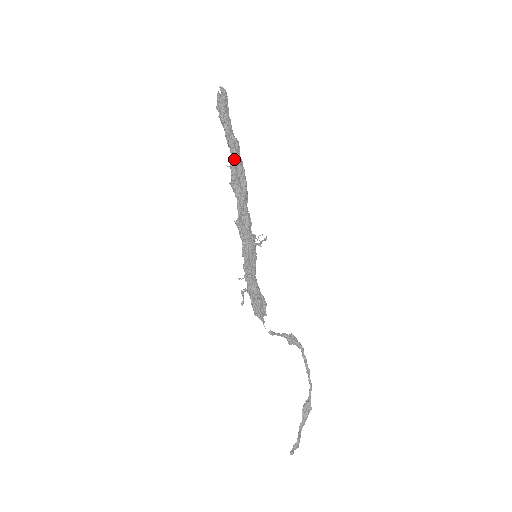
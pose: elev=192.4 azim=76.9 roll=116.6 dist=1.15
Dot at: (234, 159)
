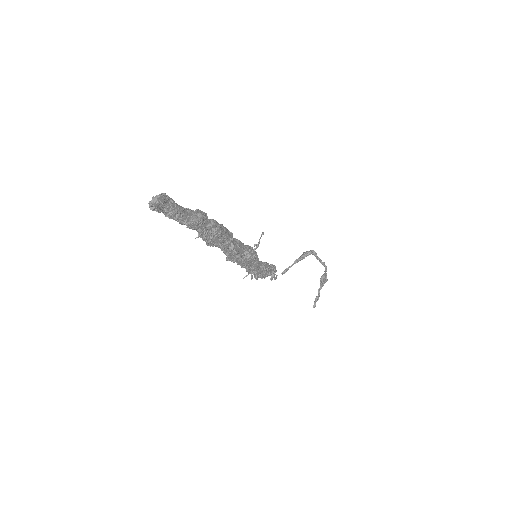
Dot at: (203, 231)
